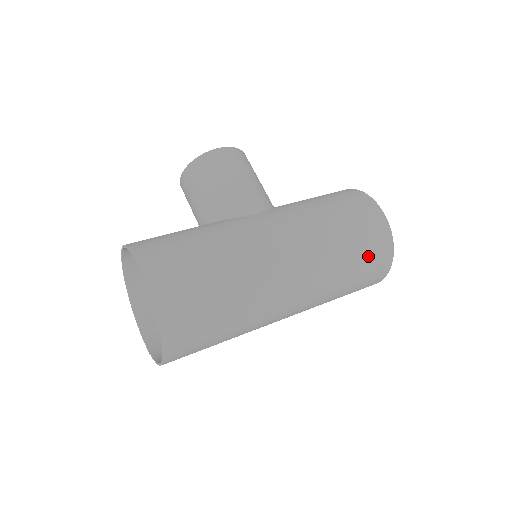
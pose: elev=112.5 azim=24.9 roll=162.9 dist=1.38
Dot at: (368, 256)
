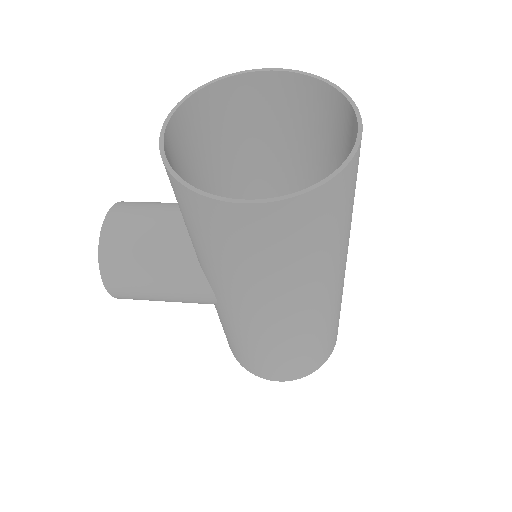
Dot at: occluded
